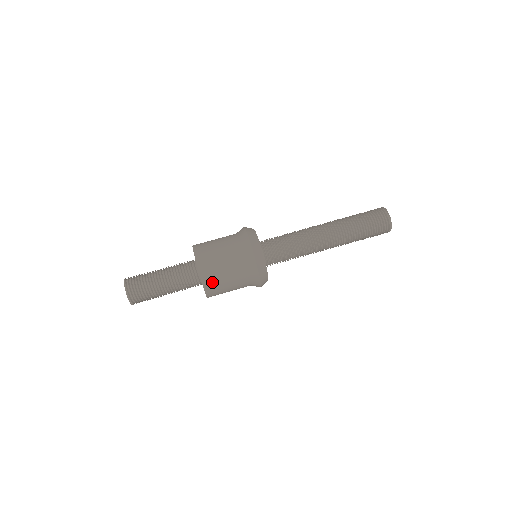
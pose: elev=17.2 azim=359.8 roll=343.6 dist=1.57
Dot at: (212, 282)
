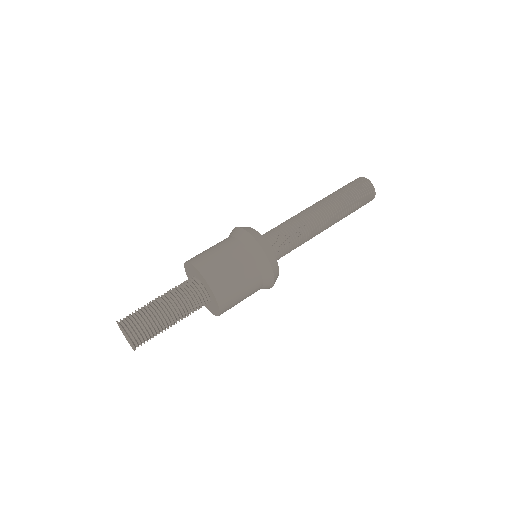
Dot at: (229, 308)
